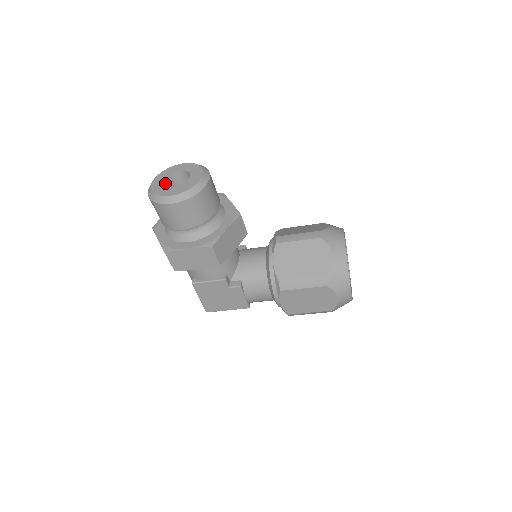
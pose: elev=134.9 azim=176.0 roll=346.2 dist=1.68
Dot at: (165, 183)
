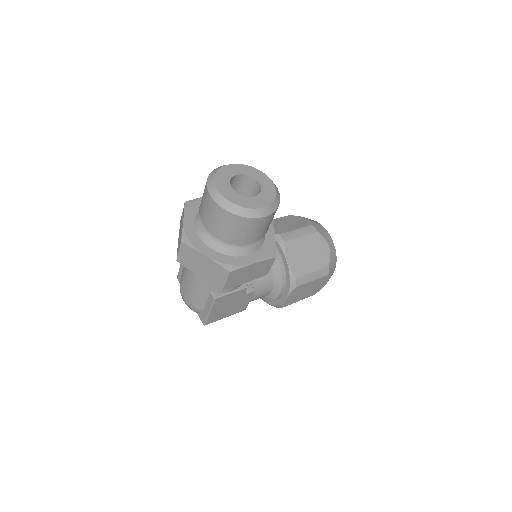
Dot at: (231, 190)
